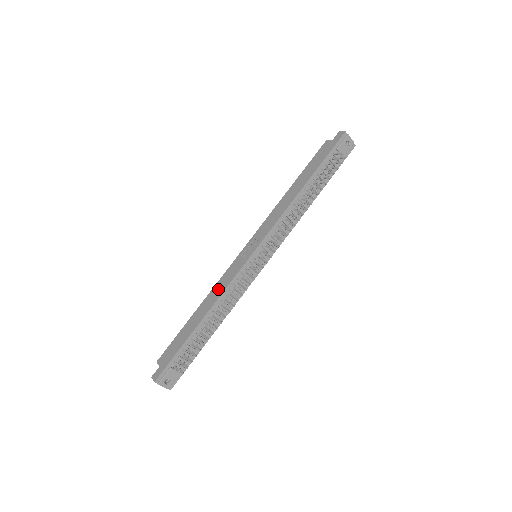
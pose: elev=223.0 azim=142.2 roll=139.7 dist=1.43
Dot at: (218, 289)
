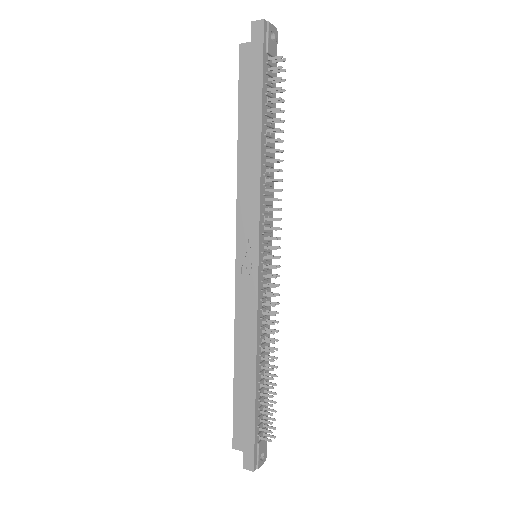
Dot at: (245, 327)
